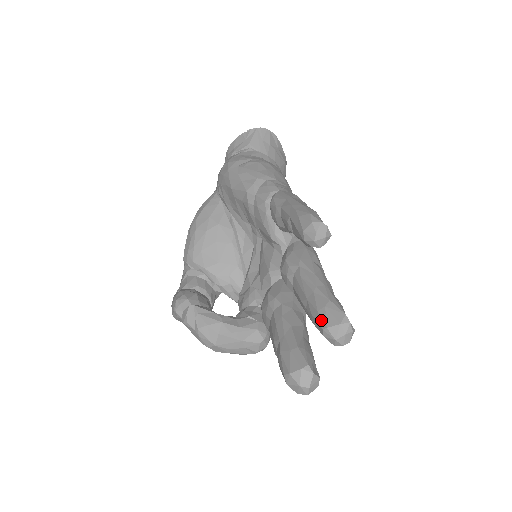
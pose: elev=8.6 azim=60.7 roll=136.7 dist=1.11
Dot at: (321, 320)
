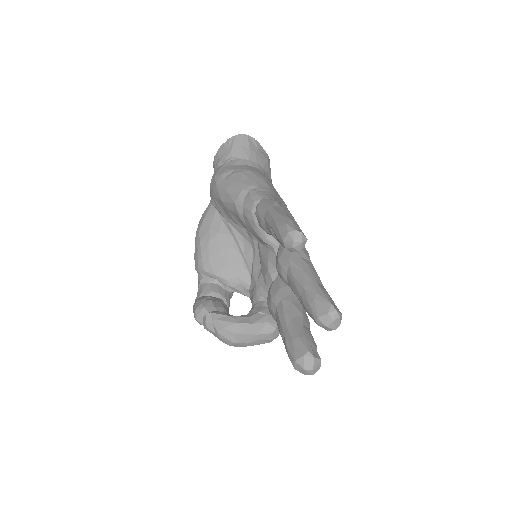
Dot at: (313, 312)
